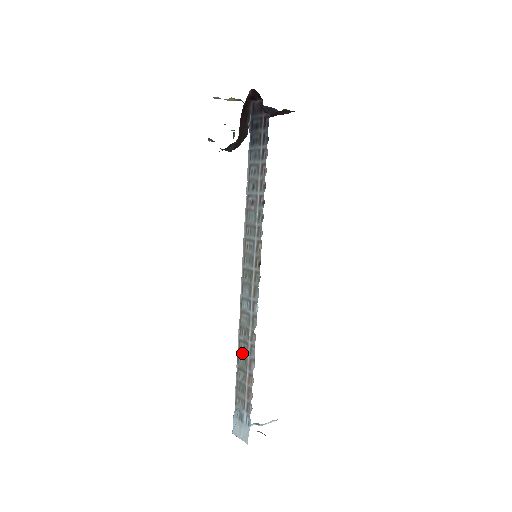
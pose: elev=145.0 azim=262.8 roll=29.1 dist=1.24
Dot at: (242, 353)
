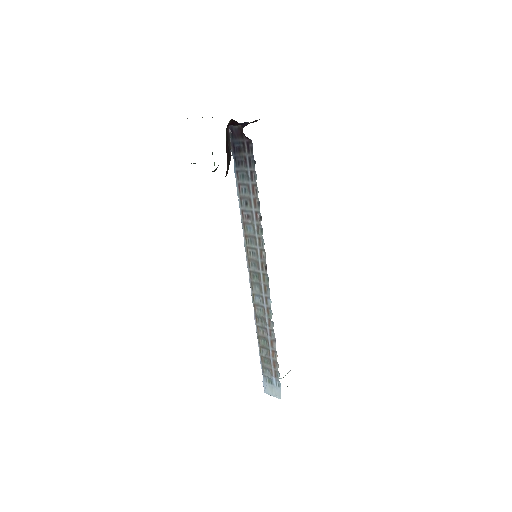
Dot at: (262, 336)
